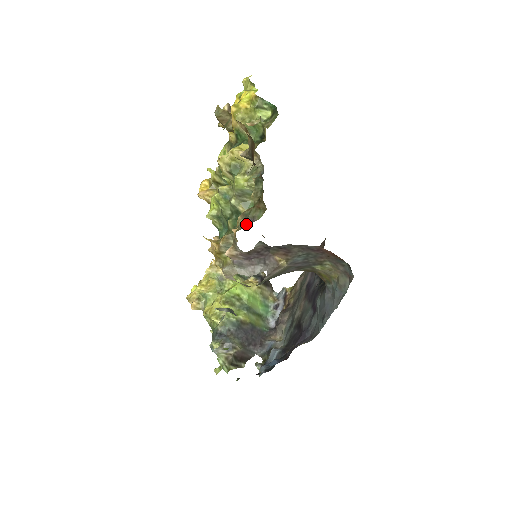
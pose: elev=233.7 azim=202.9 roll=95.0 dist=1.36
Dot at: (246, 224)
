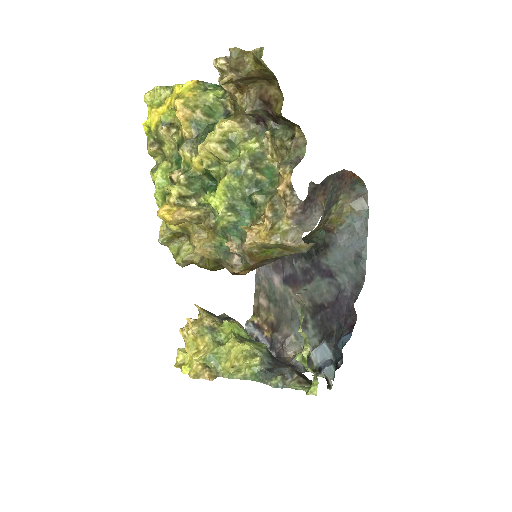
Dot at: (276, 185)
